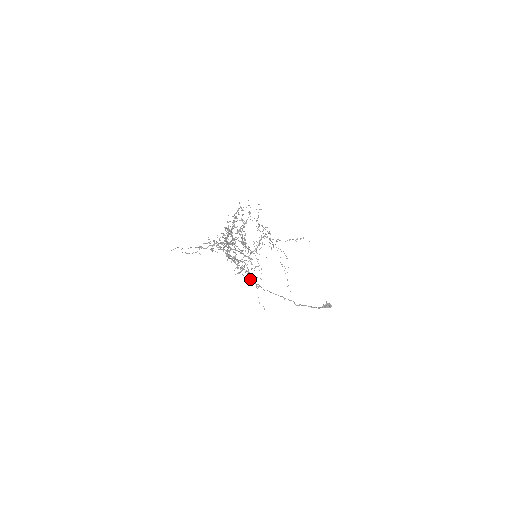
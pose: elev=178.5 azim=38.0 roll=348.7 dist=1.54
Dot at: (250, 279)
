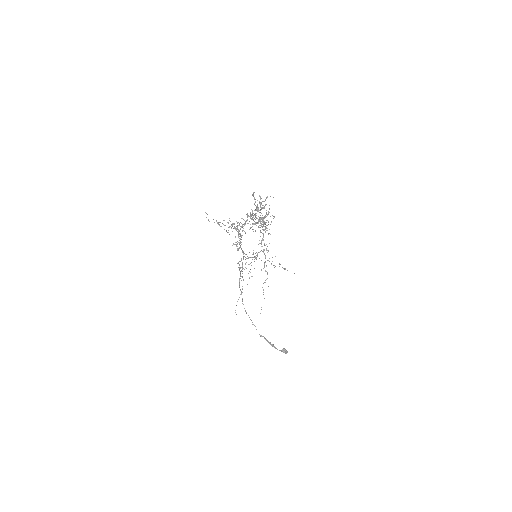
Dot at: (239, 280)
